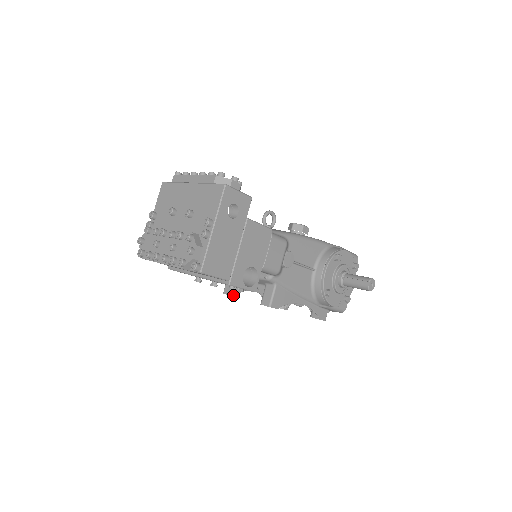
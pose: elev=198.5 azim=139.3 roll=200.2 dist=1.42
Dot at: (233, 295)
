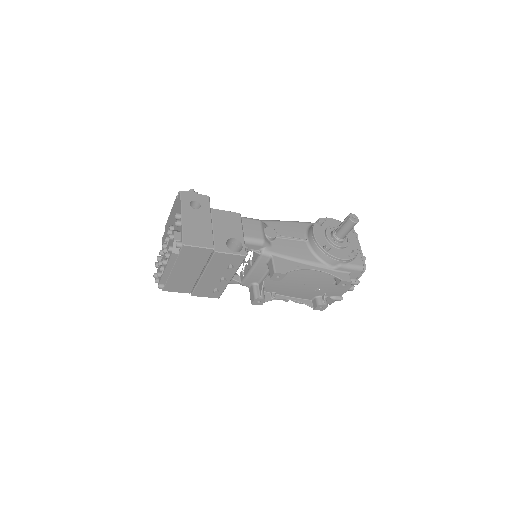
Dot at: (257, 297)
